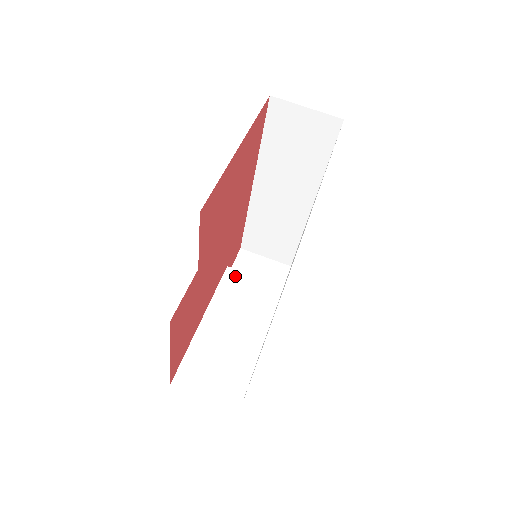
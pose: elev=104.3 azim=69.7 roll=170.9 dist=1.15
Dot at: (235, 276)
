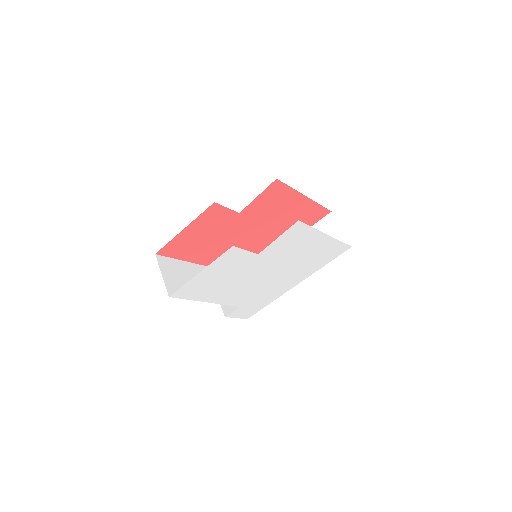
Dot at: occluded
